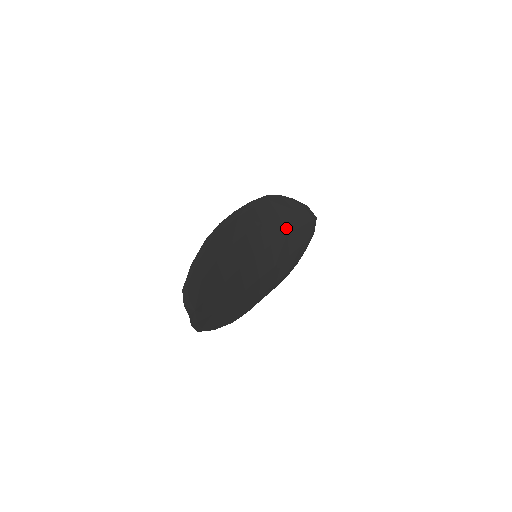
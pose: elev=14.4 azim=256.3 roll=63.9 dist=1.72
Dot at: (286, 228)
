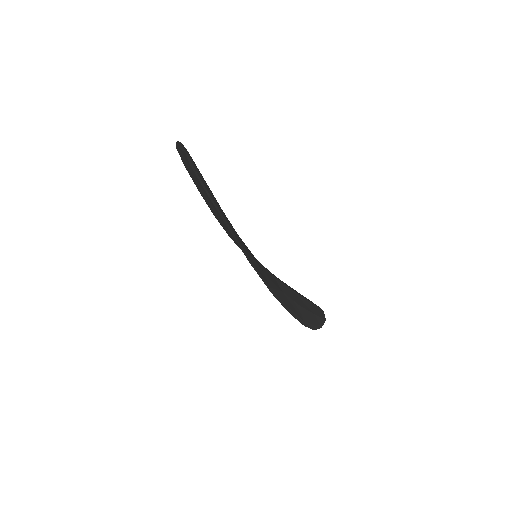
Dot at: occluded
